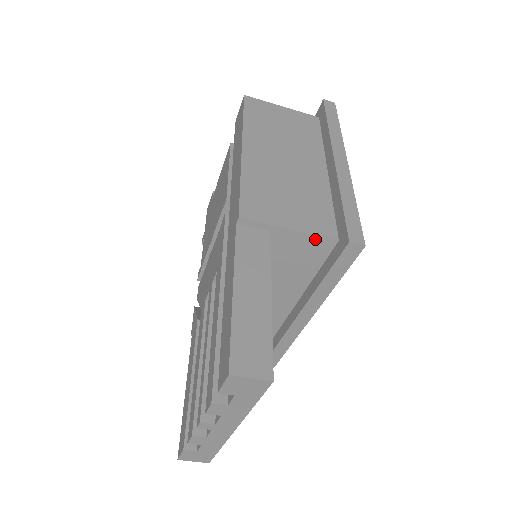
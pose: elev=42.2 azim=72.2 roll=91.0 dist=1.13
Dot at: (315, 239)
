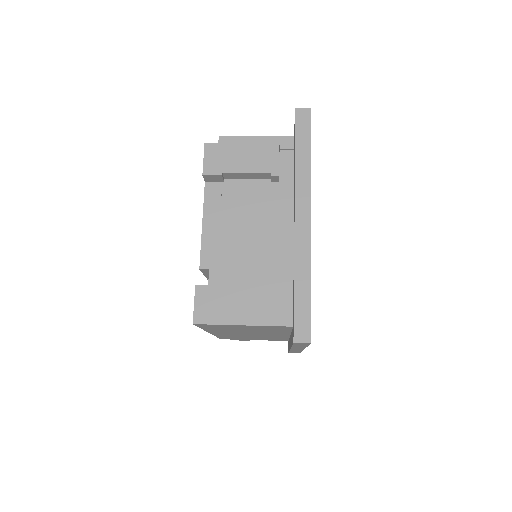
Dot at: occluded
